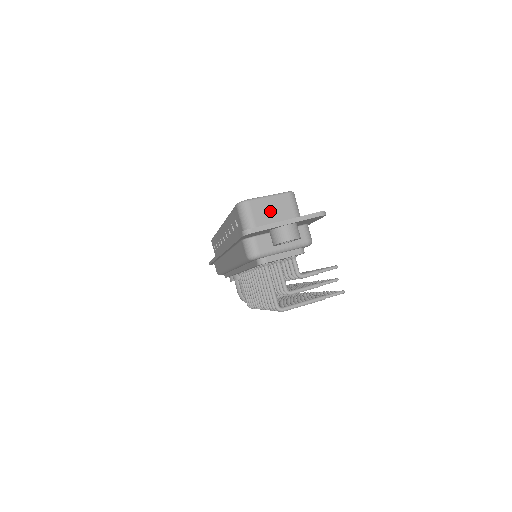
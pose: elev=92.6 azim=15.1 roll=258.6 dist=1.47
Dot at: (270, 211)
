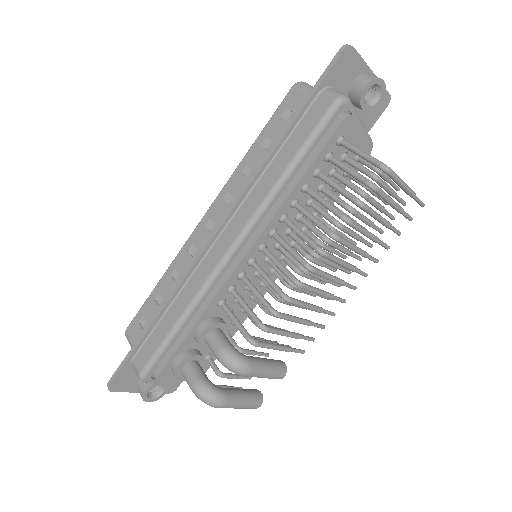
Dot at: occluded
